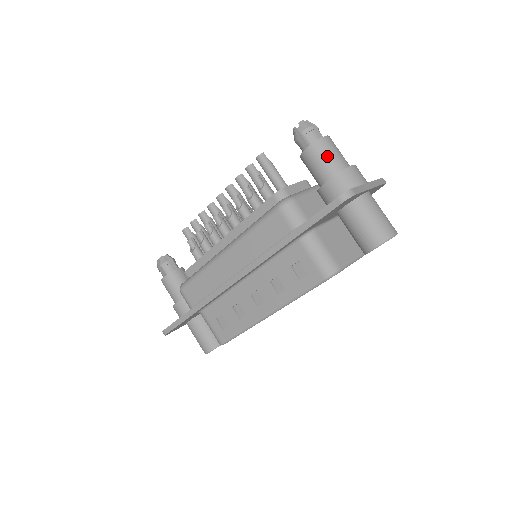
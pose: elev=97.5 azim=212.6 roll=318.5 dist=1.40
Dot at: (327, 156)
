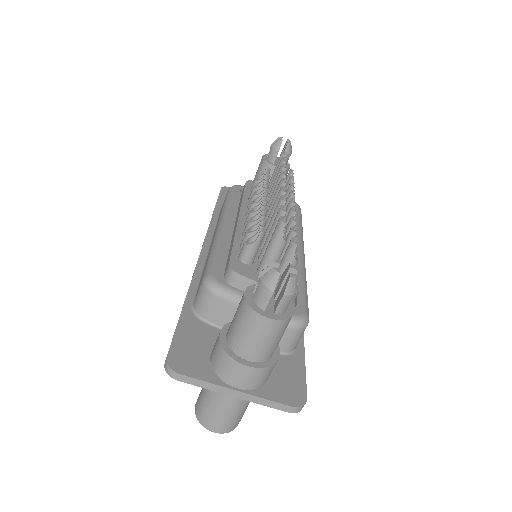
Dot at: (240, 326)
